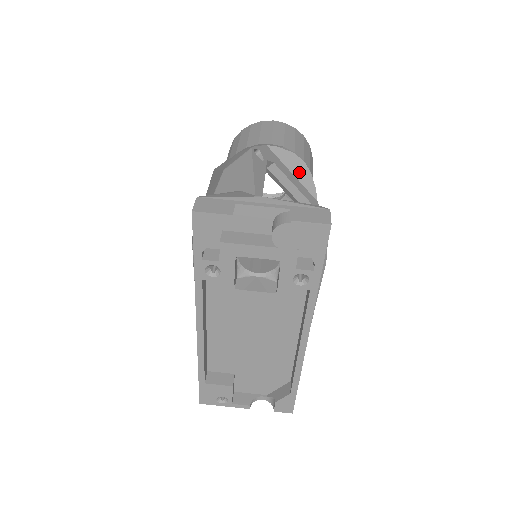
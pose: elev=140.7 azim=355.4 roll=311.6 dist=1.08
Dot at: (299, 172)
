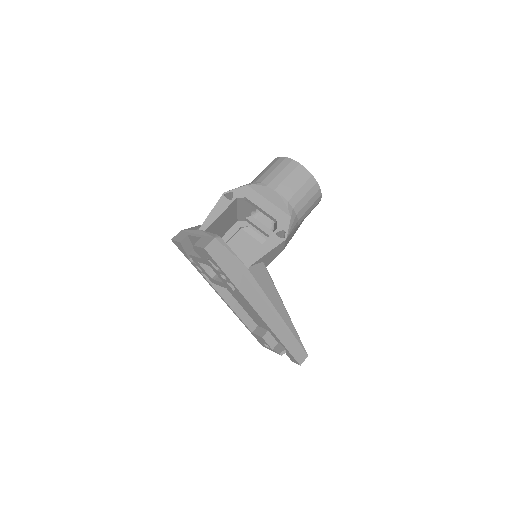
Dot at: (272, 198)
